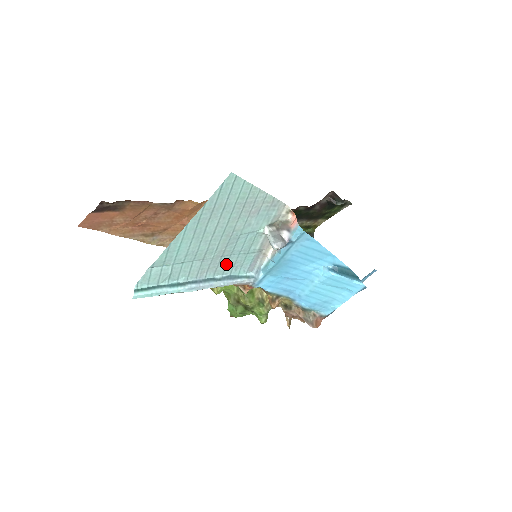
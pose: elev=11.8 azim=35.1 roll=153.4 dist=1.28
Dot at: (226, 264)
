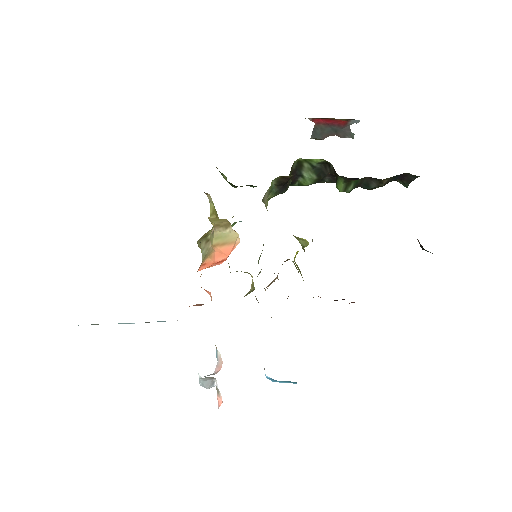
Dot at: occluded
